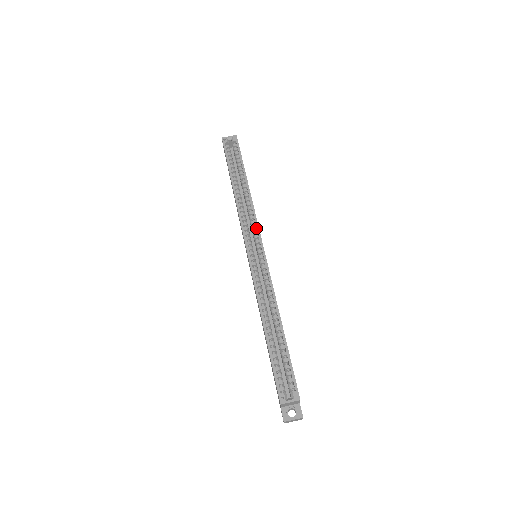
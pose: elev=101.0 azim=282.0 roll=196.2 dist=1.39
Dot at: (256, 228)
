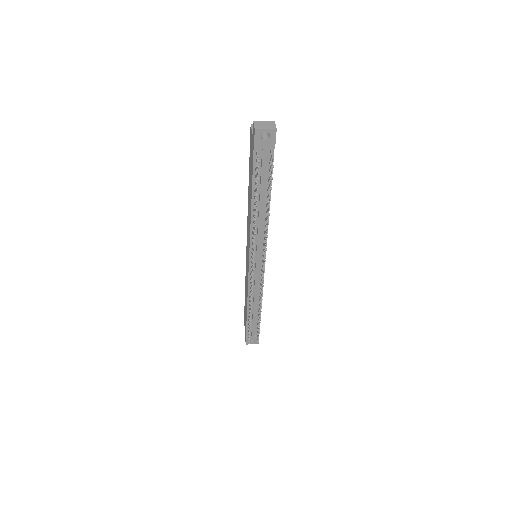
Dot at: occluded
